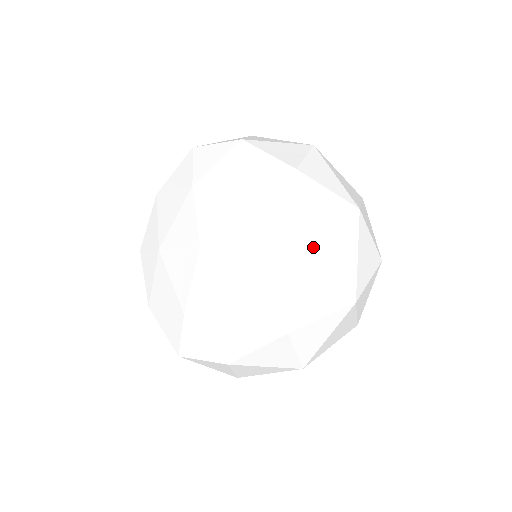
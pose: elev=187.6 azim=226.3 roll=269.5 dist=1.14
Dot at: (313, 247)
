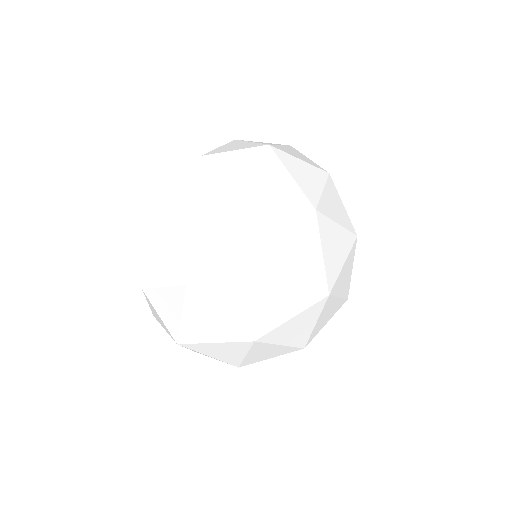
Dot at: (167, 218)
